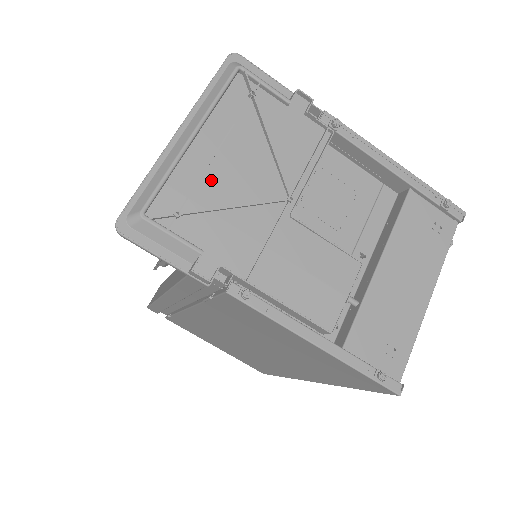
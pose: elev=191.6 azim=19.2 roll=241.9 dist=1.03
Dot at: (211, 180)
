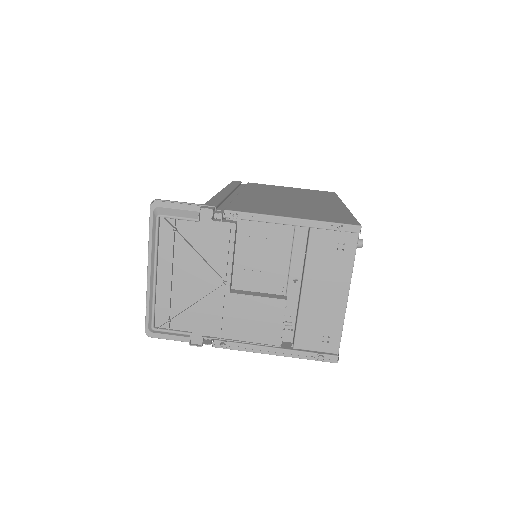
Dot at: (177, 293)
